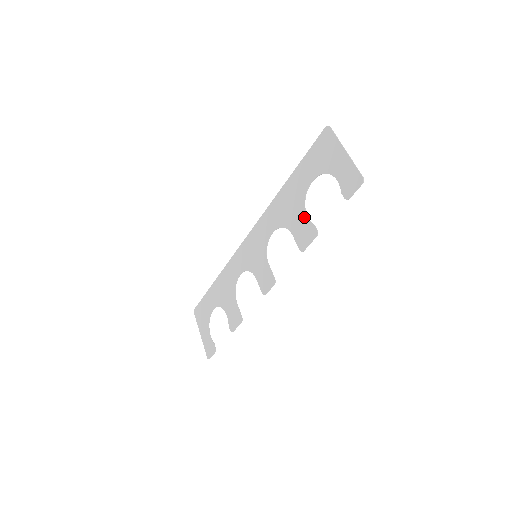
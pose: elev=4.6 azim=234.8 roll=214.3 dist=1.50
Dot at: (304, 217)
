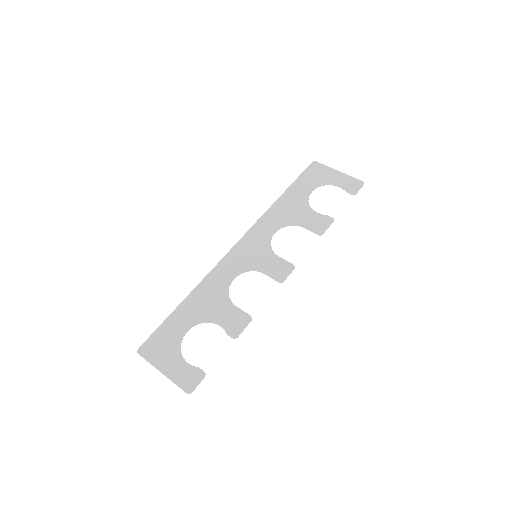
Dot at: (313, 213)
